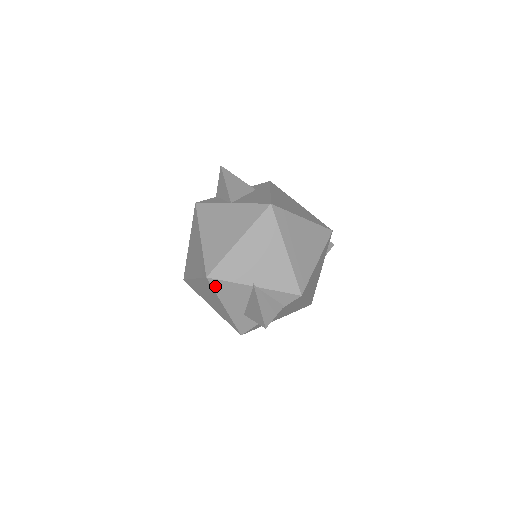
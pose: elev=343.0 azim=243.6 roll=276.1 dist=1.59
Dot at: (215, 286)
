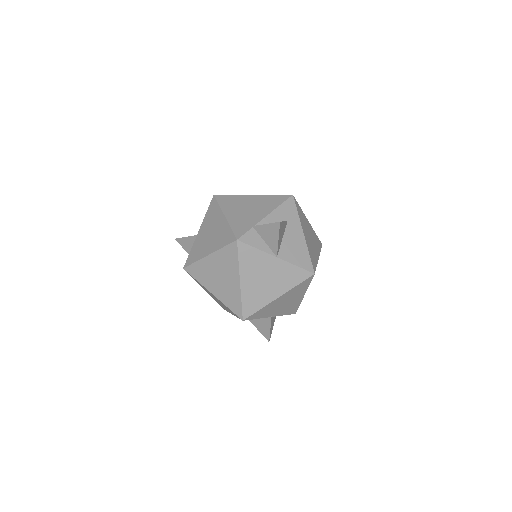
Dot at: occluded
